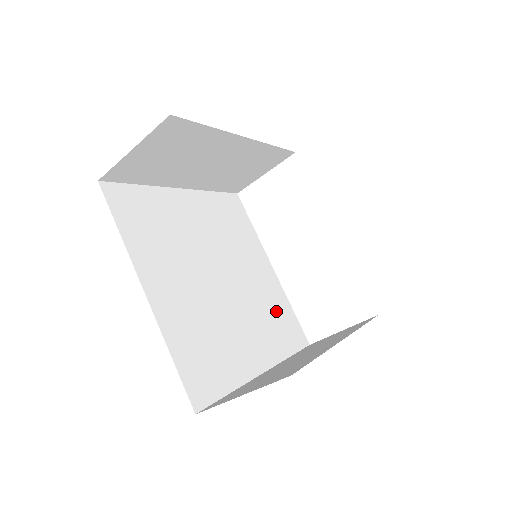
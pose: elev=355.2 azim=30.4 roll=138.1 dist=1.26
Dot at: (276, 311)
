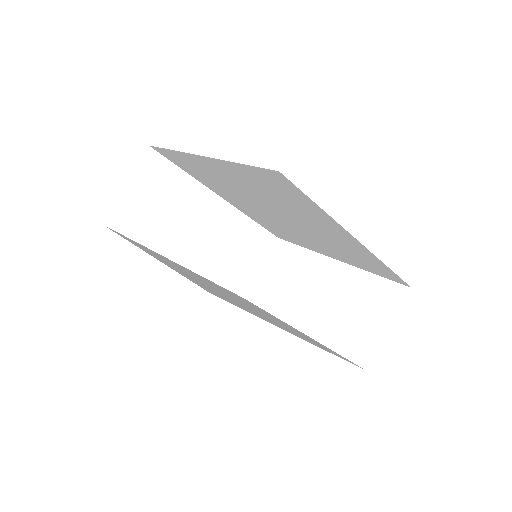
Dot at: (310, 339)
